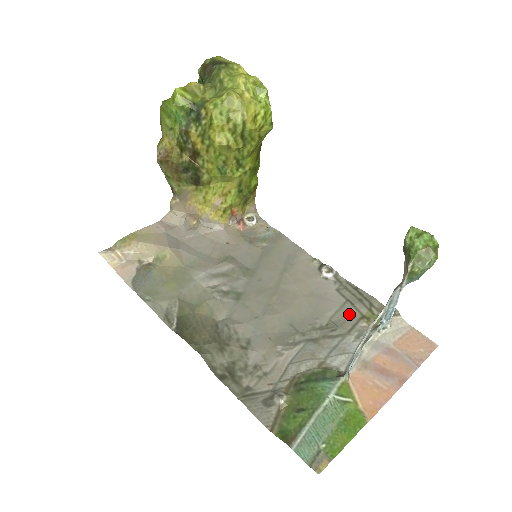
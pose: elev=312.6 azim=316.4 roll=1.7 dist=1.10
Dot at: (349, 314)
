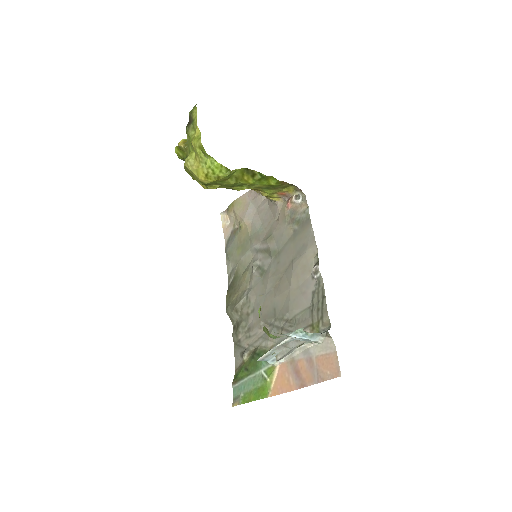
Dot at: (306, 318)
